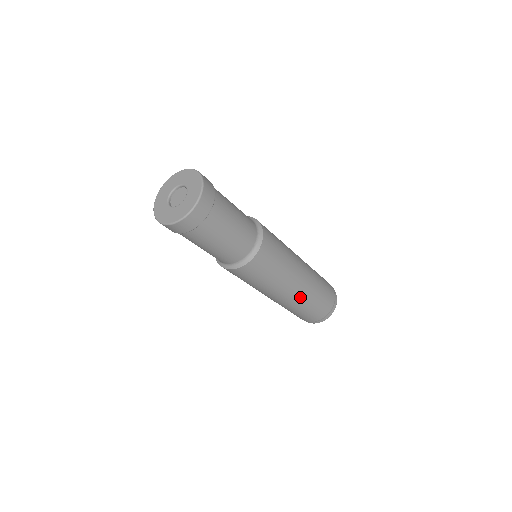
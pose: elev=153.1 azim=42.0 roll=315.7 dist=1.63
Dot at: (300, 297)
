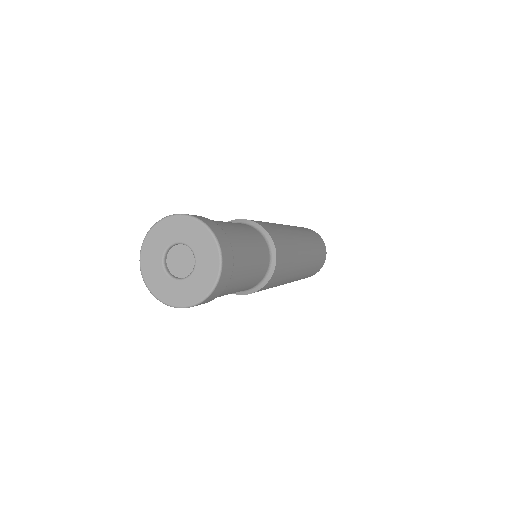
Dot at: occluded
